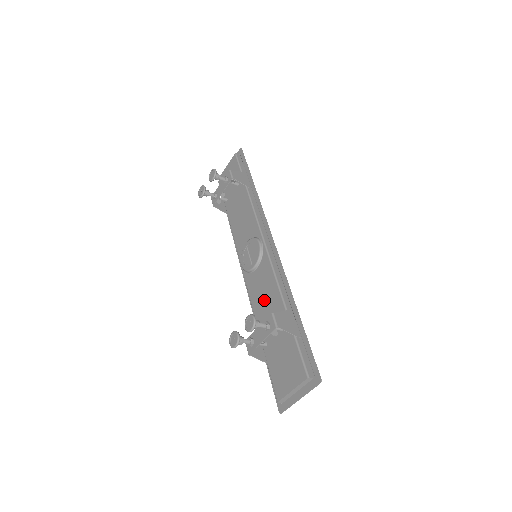
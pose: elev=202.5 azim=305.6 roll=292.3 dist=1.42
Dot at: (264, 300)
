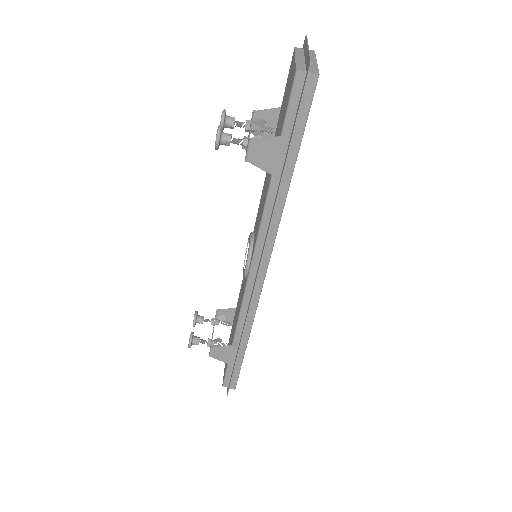
Dot at: (263, 195)
